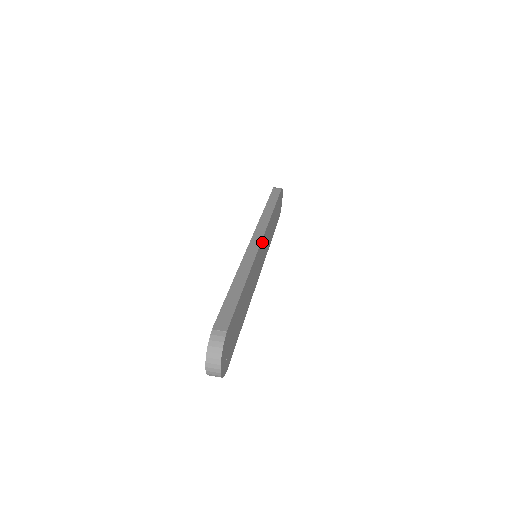
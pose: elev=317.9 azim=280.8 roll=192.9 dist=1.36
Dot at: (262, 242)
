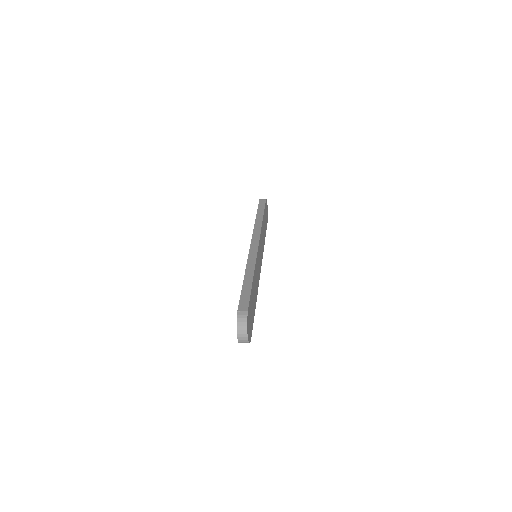
Dot at: (259, 245)
